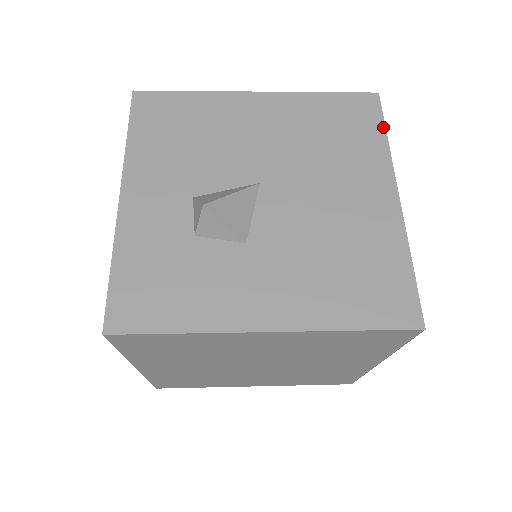
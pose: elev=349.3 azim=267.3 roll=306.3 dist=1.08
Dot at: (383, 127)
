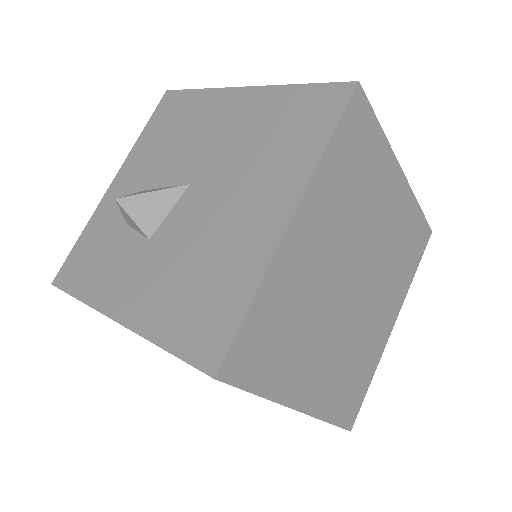
Dot at: (333, 129)
